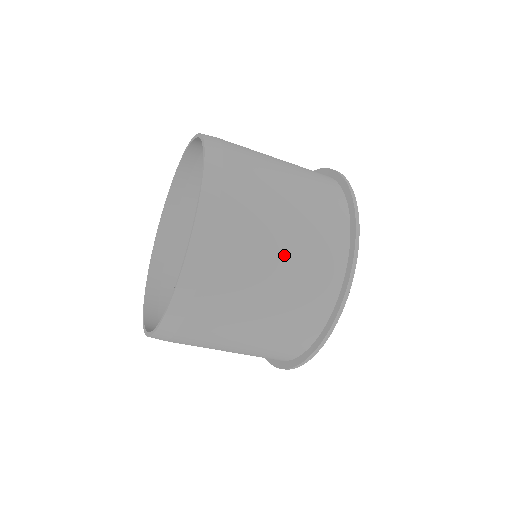
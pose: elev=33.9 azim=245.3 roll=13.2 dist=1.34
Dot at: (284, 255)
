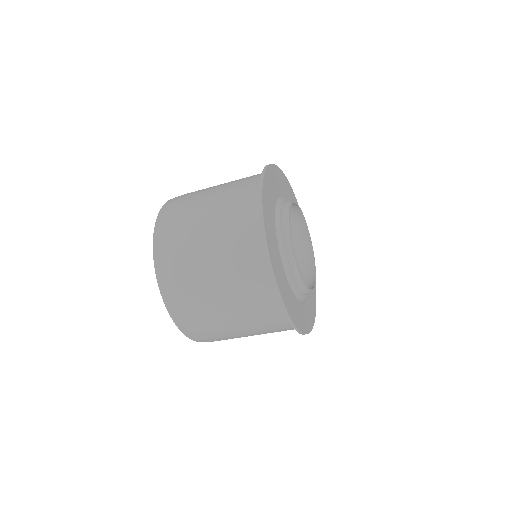
Dot at: (216, 264)
